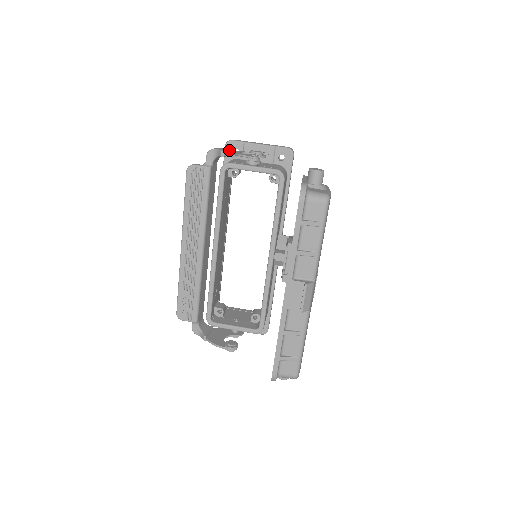
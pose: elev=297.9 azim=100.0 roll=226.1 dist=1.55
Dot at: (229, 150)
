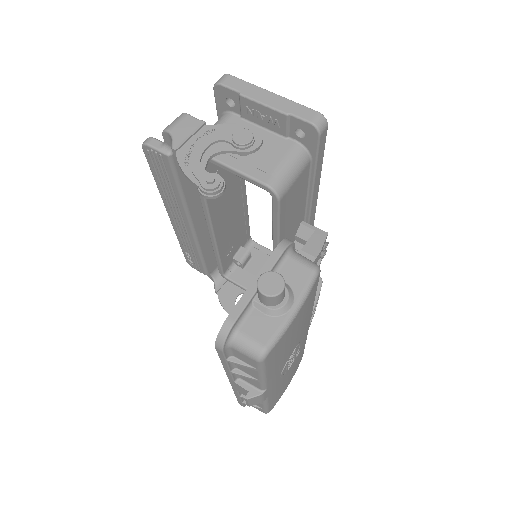
Dot at: (197, 129)
